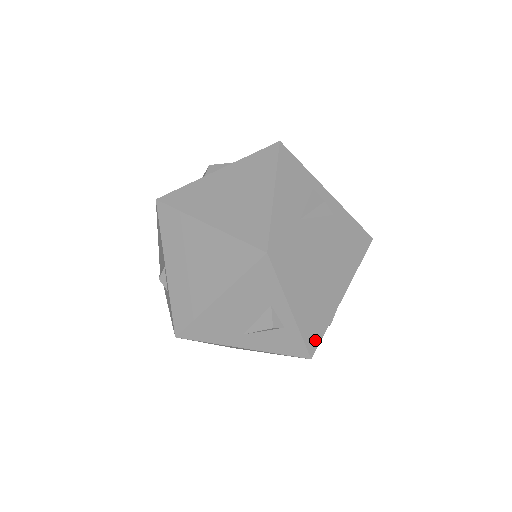
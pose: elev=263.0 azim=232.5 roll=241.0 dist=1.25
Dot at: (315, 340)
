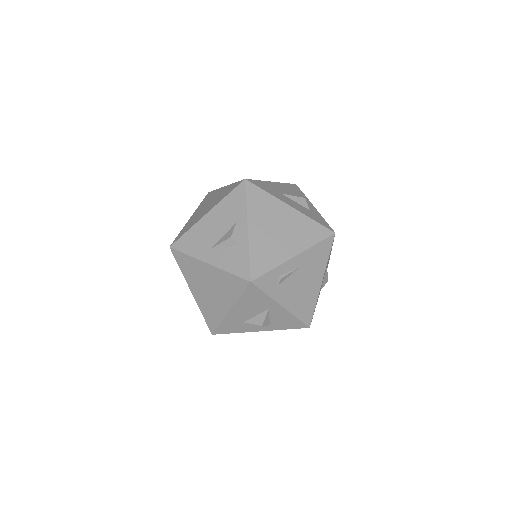
Dot at: (260, 269)
